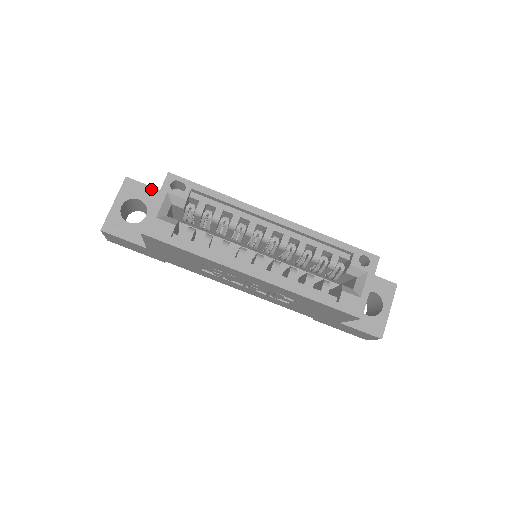
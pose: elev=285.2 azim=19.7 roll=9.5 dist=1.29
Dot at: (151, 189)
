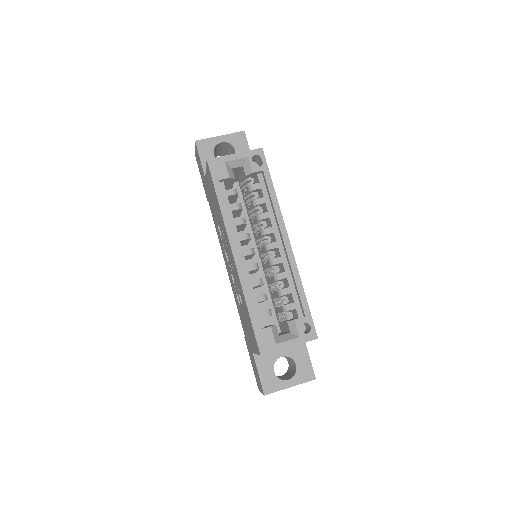
Dot at: occluded
